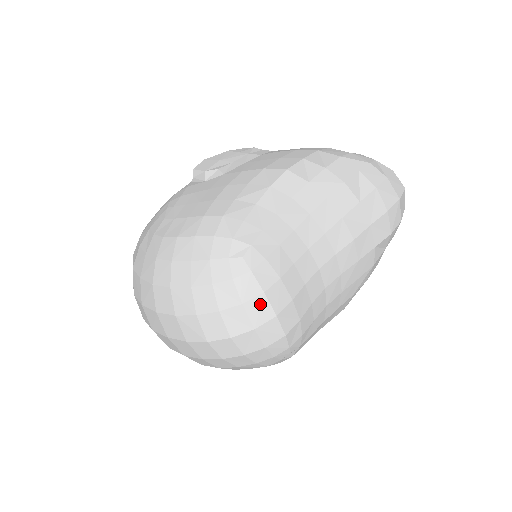
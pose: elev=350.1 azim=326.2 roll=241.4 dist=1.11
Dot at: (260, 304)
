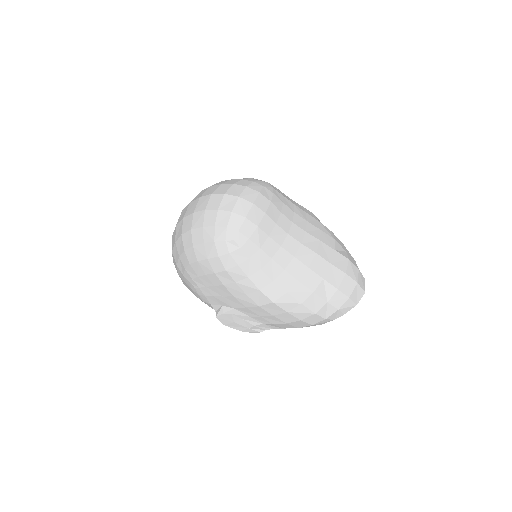
Dot at: (253, 193)
